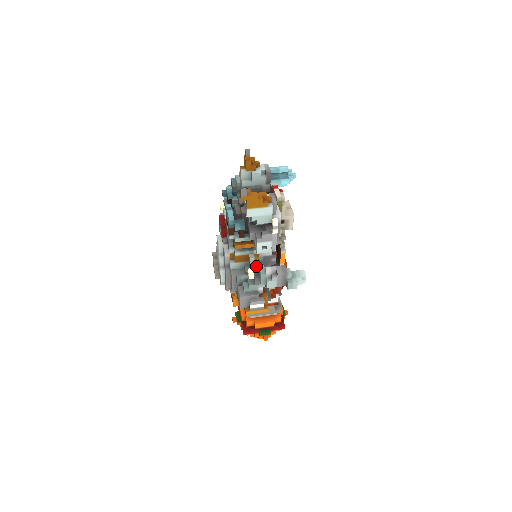
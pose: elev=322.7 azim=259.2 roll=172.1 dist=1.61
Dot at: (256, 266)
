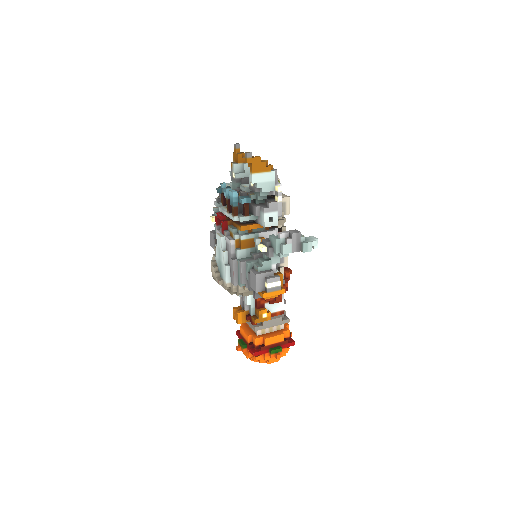
Dot at: (266, 239)
